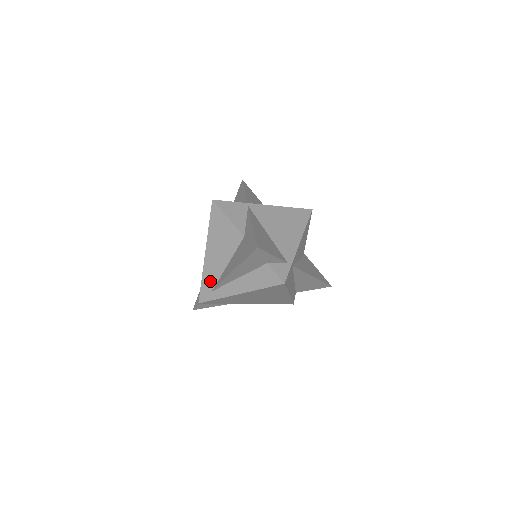
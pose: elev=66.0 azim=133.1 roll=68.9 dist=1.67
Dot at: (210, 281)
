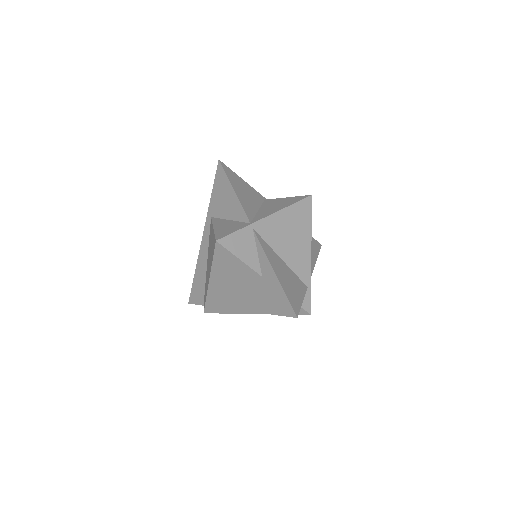
Dot at: (218, 301)
